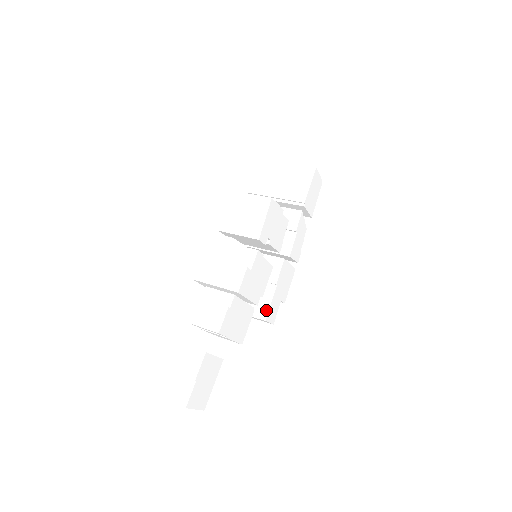
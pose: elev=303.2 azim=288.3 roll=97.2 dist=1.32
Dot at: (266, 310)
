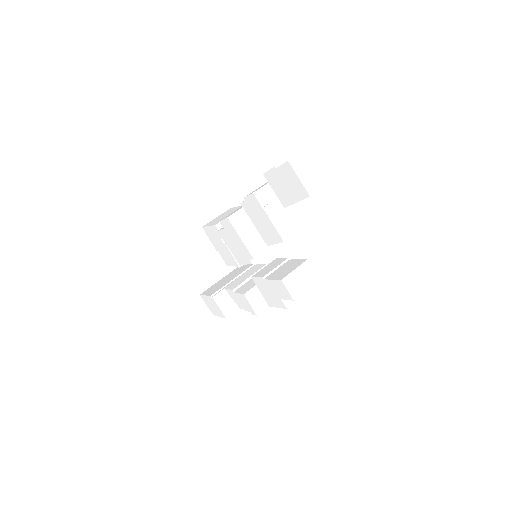
Dot at: (301, 260)
